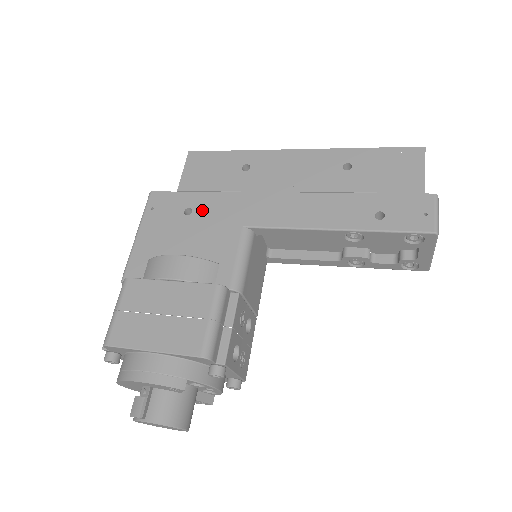
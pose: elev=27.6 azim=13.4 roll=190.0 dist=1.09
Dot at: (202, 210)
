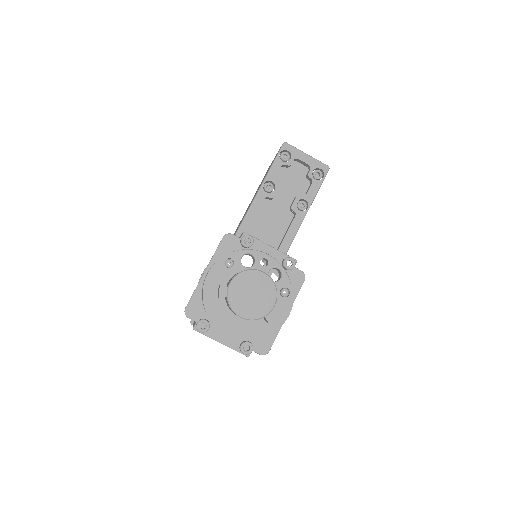
Dot at: occluded
